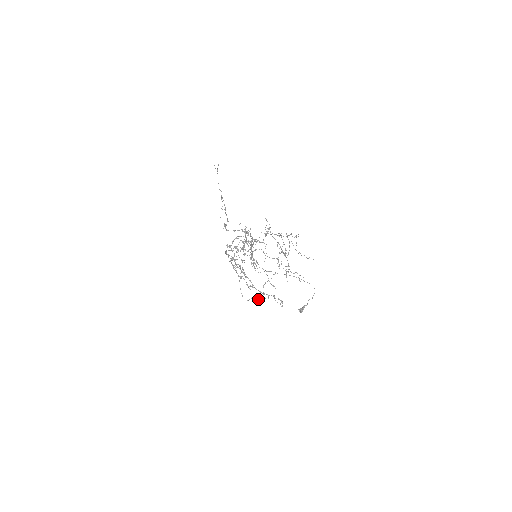
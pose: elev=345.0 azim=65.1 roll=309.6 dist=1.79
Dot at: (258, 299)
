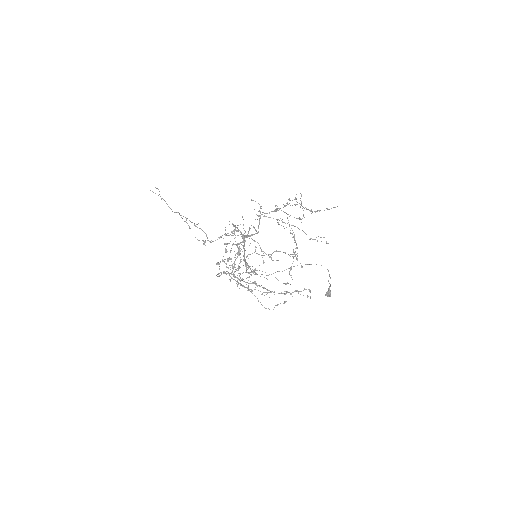
Dot at: occluded
